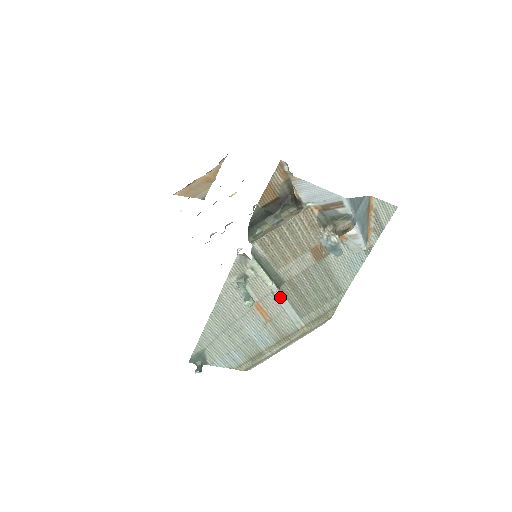
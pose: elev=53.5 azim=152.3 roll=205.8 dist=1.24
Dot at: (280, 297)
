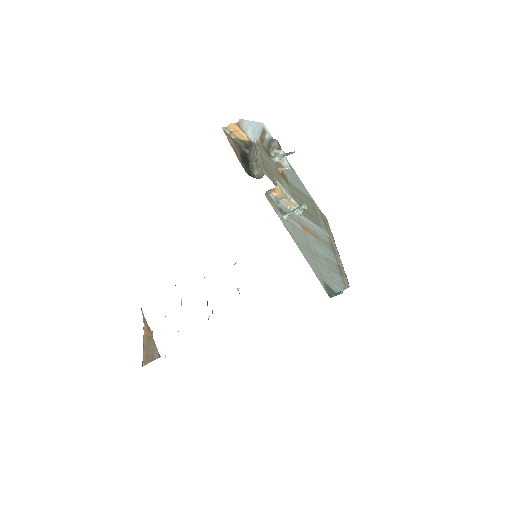
Dot at: (303, 217)
